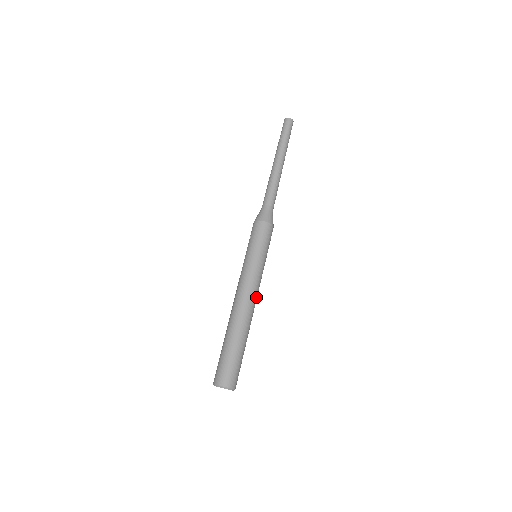
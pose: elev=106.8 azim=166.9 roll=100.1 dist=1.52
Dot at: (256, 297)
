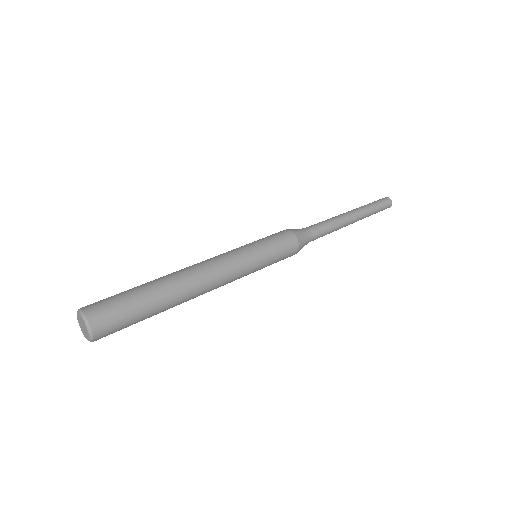
Dot at: (213, 267)
